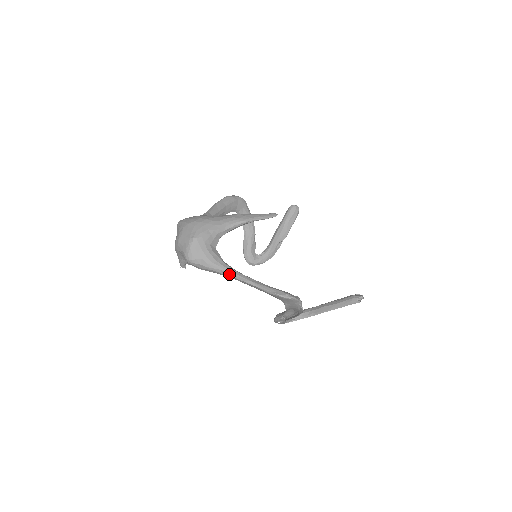
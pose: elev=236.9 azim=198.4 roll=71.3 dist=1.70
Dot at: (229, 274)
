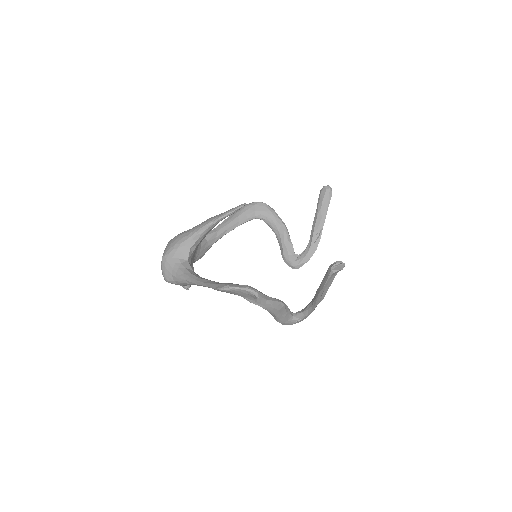
Dot at: (191, 282)
